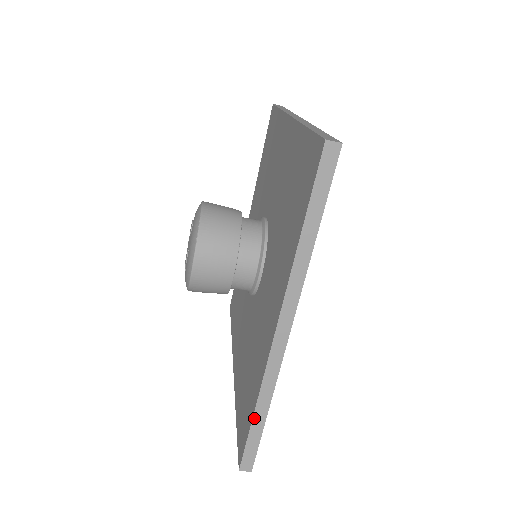
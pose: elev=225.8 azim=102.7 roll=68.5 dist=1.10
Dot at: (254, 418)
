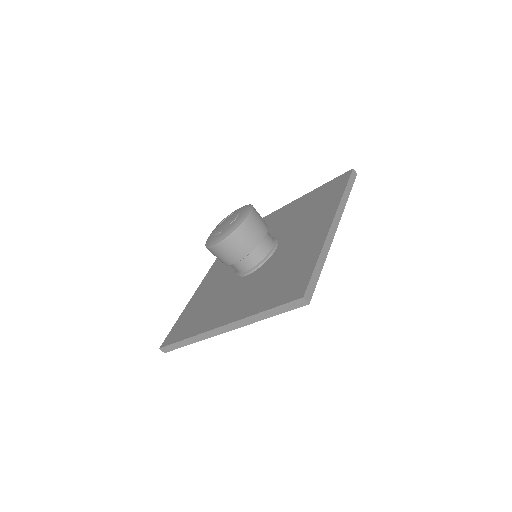
Dot at: (183, 341)
